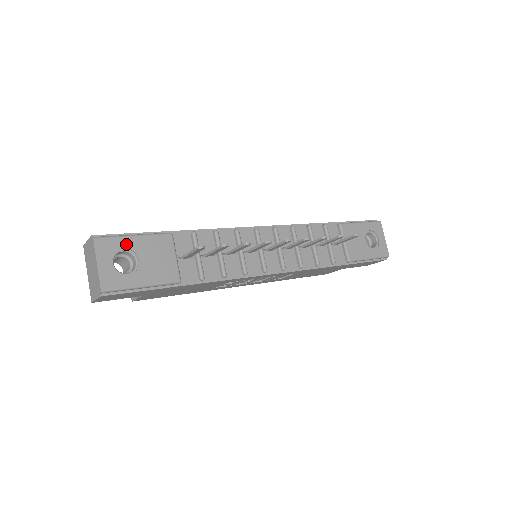
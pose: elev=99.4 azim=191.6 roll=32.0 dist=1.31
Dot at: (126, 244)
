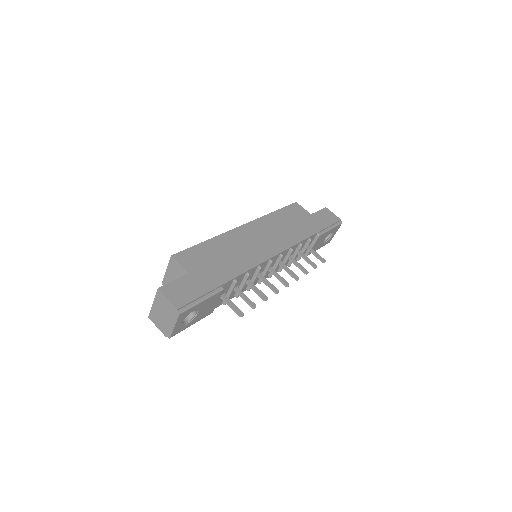
Dot at: (196, 308)
